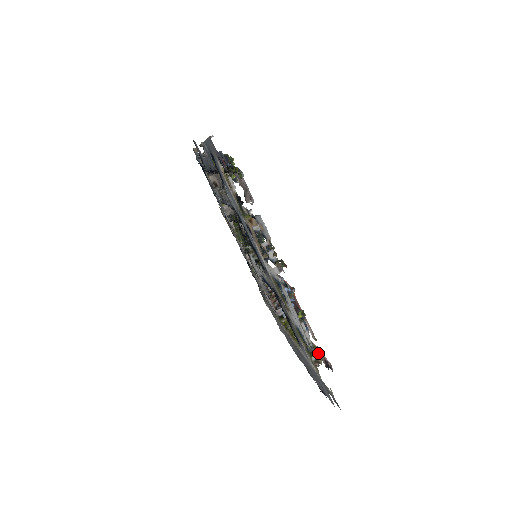
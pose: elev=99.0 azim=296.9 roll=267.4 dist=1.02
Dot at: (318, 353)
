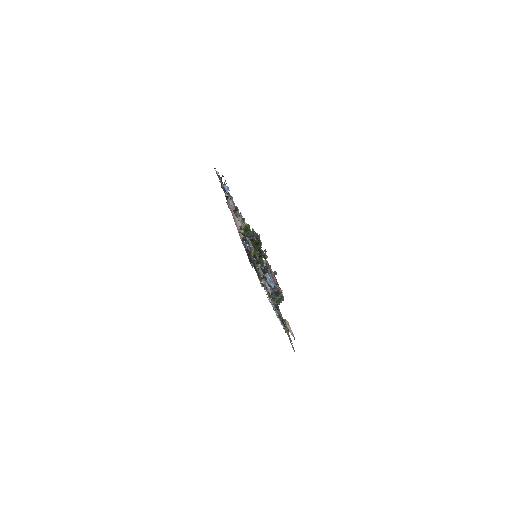
Dot at: occluded
